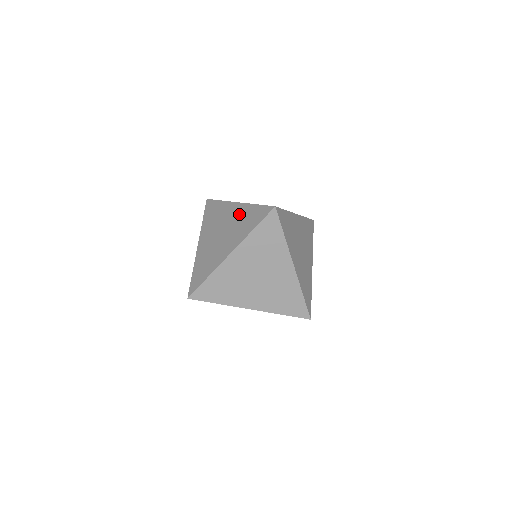
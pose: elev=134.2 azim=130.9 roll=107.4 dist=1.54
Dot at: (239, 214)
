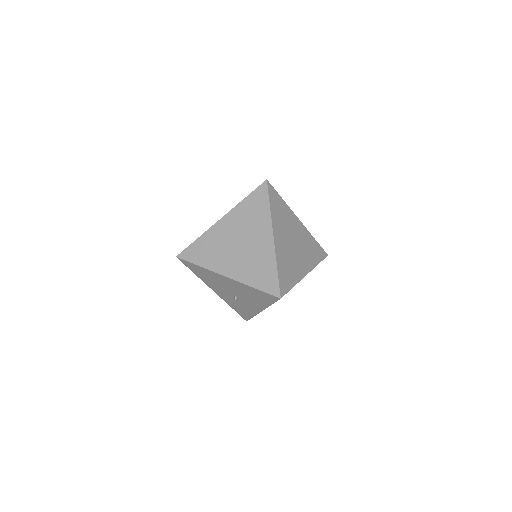
Dot at: occluded
